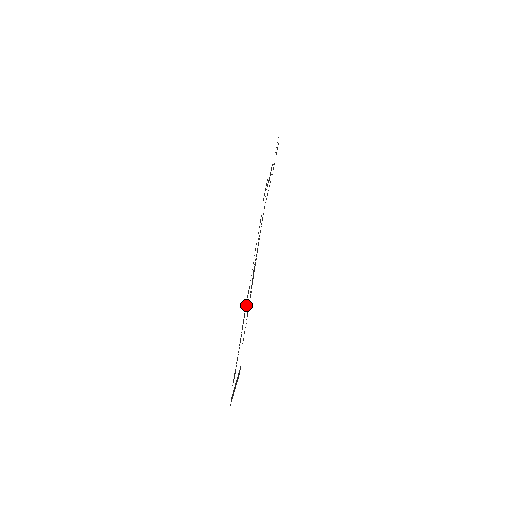
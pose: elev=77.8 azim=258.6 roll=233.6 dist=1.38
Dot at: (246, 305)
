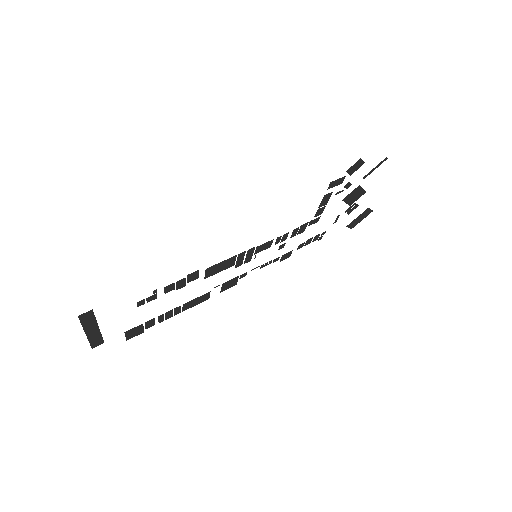
Dot at: occluded
